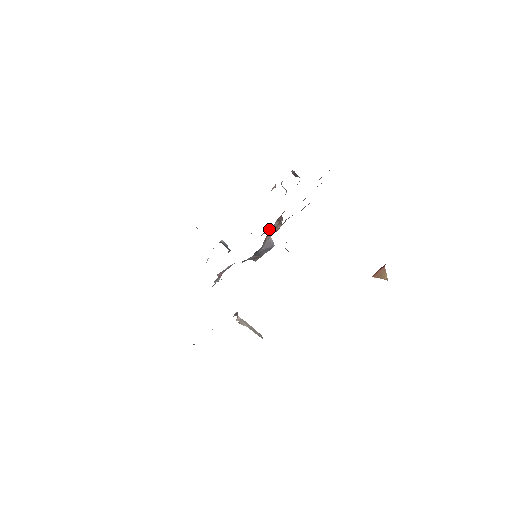
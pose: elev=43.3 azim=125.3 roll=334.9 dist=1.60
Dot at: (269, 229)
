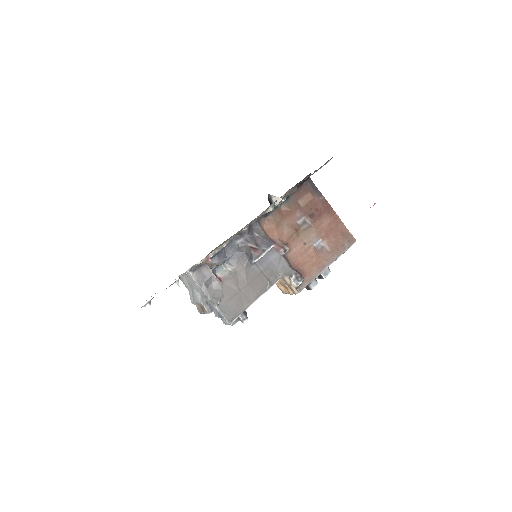
Dot at: (282, 268)
